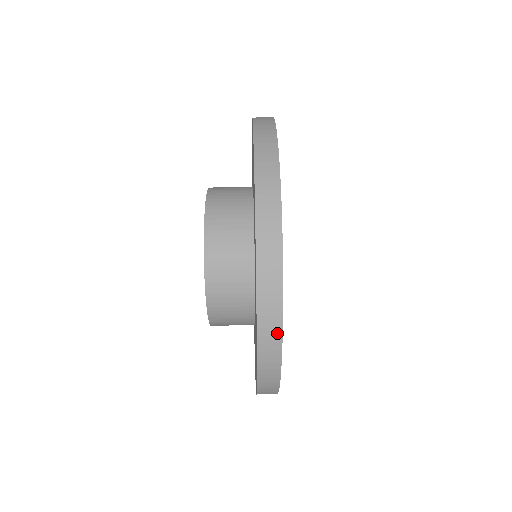
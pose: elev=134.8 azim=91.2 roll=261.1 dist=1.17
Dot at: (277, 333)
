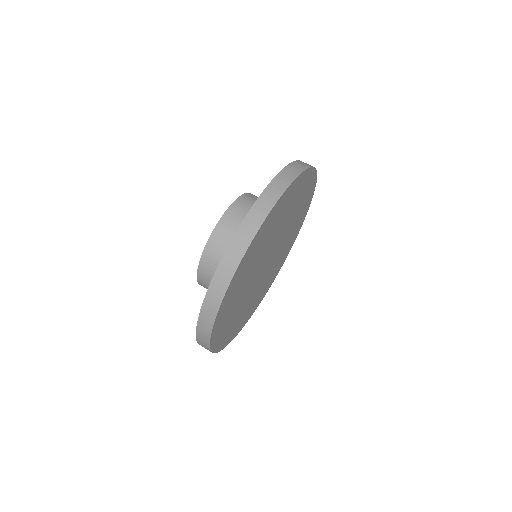
Dot at: (214, 313)
